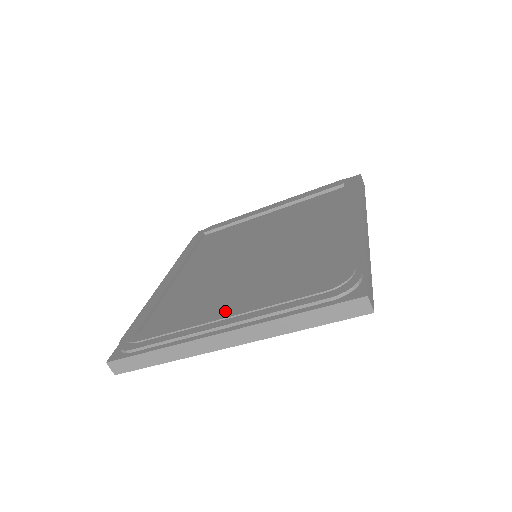
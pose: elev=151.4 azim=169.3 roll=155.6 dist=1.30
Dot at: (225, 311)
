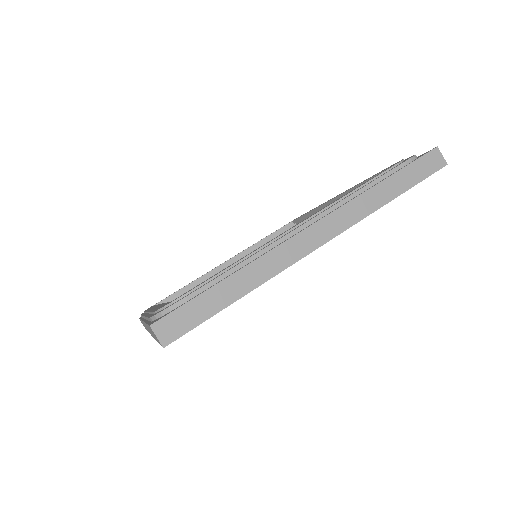
Dot at: (292, 227)
